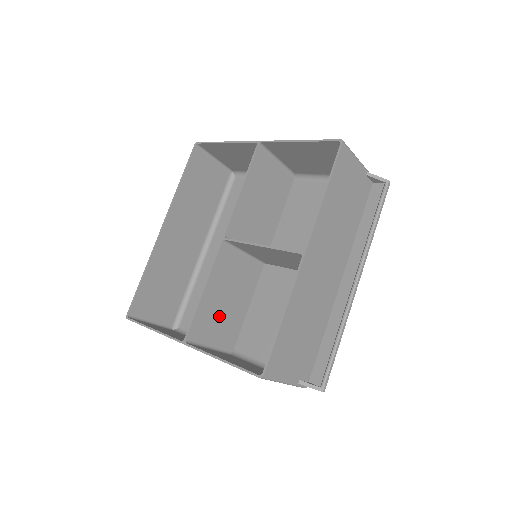
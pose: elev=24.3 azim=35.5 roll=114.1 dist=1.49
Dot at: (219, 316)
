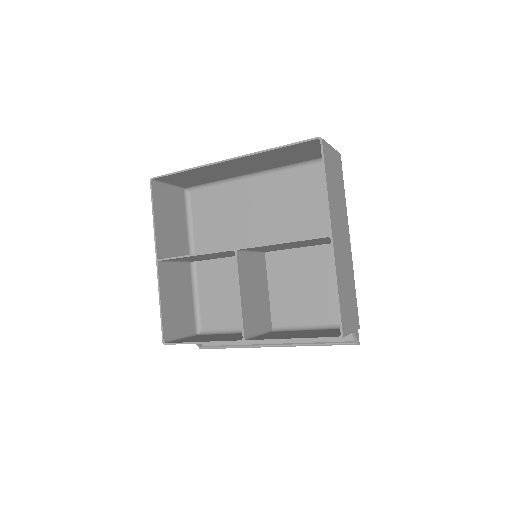
Dot at: (197, 258)
